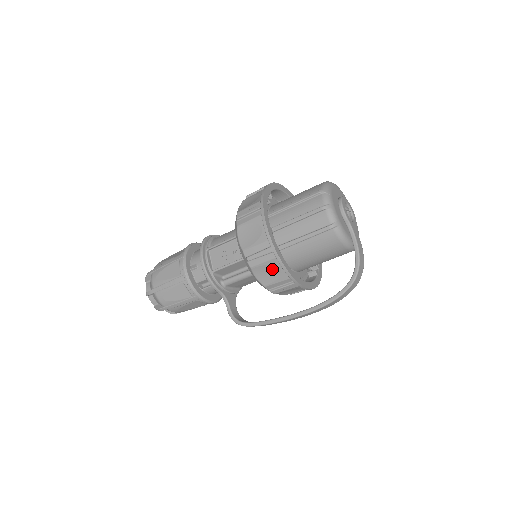
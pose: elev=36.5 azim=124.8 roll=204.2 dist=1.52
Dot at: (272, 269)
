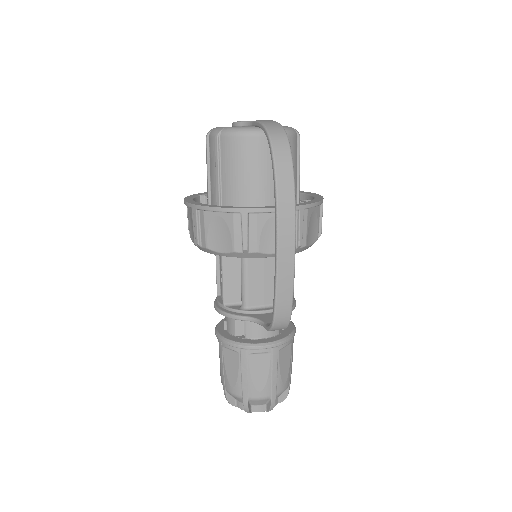
Dot at: (216, 226)
